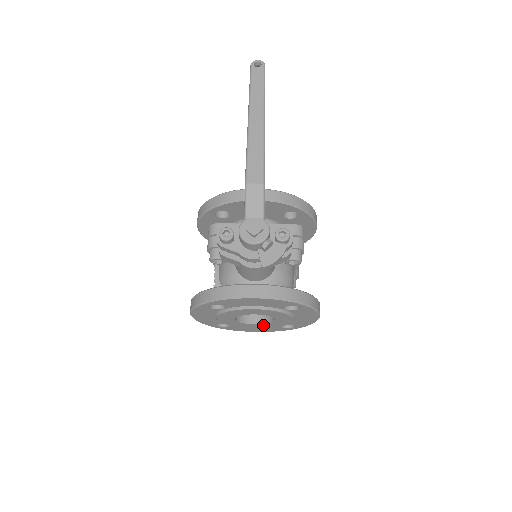
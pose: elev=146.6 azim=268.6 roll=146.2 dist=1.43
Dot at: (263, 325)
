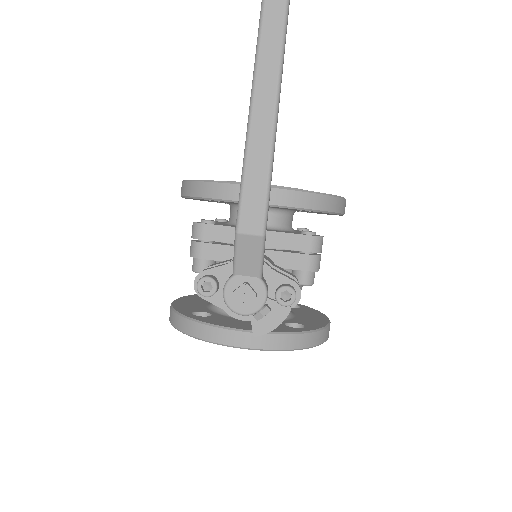
Dot at: occluded
